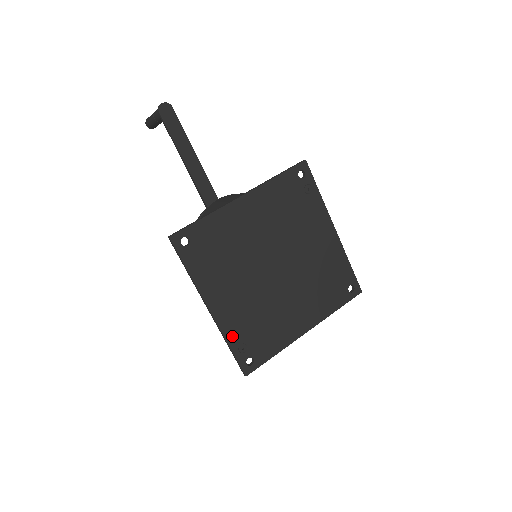
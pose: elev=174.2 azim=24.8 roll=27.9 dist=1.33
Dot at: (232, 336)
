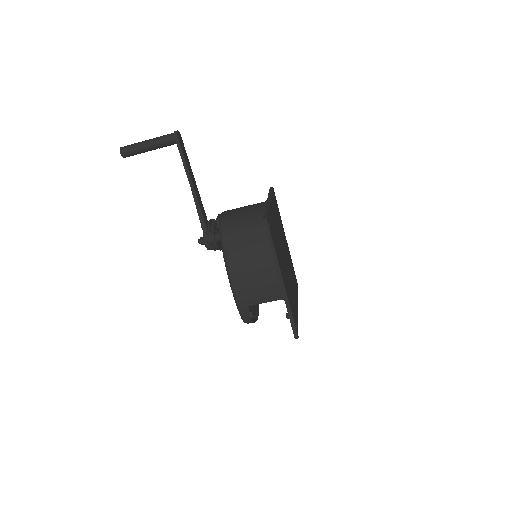
Dot at: (290, 304)
